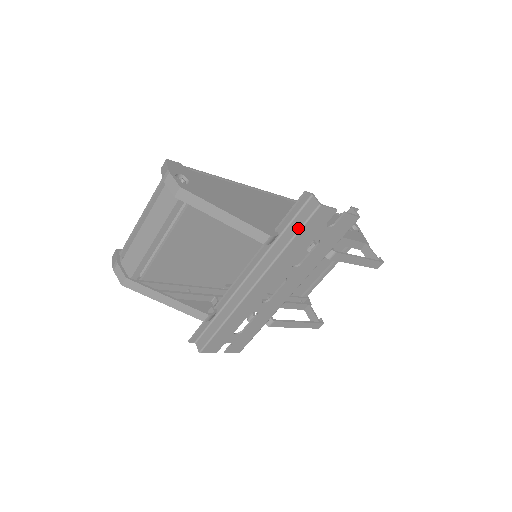
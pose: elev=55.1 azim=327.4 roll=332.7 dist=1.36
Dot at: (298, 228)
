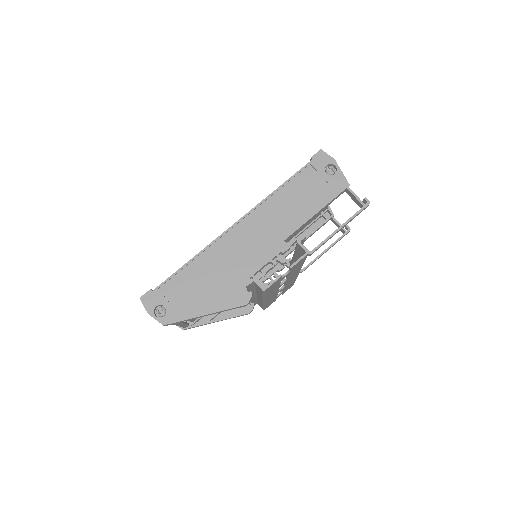
Dot at: (262, 294)
